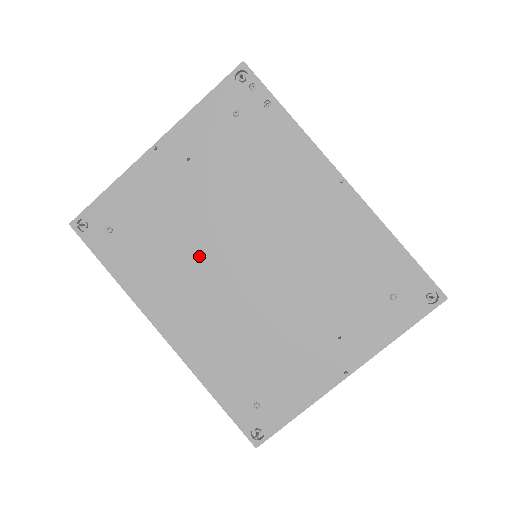
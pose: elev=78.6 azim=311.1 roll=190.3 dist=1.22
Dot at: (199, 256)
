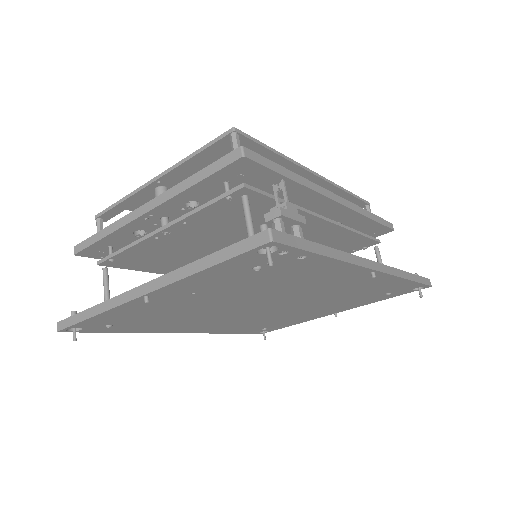
Dot at: (213, 314)
